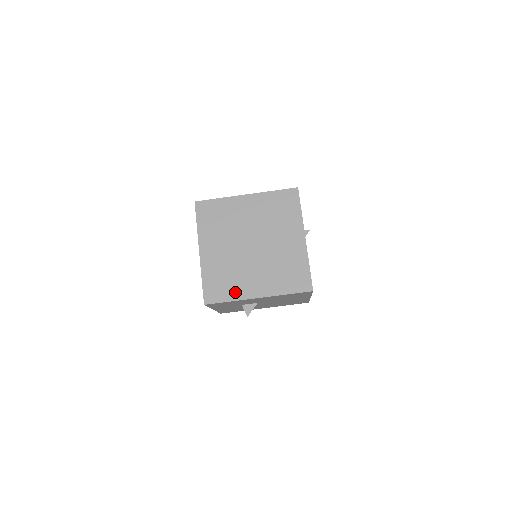
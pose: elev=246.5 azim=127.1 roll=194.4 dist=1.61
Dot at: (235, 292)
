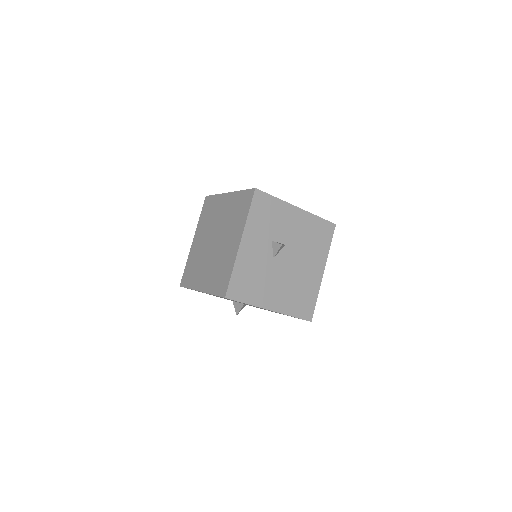
Dot at: occluded
